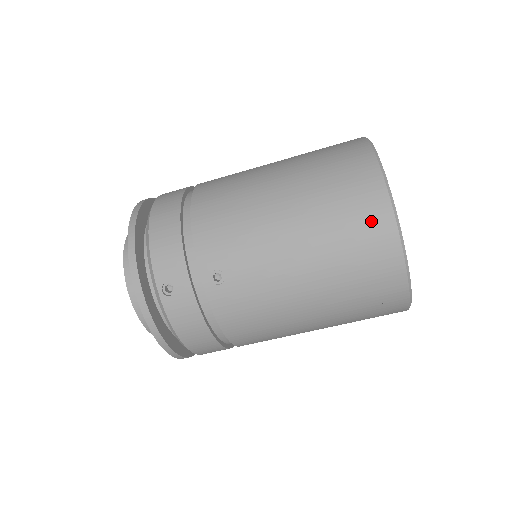
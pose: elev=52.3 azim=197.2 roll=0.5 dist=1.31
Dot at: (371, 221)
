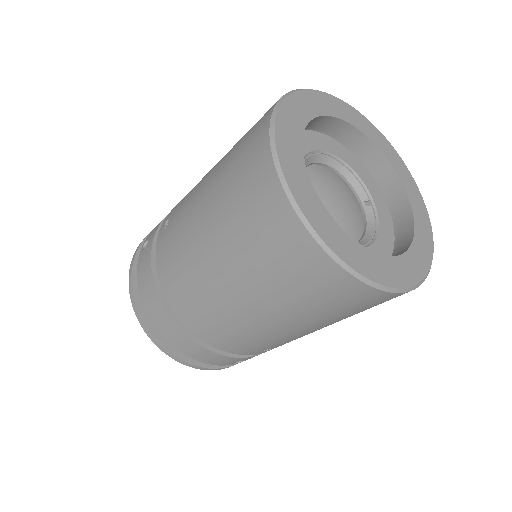
Dot at: (258, 123)
